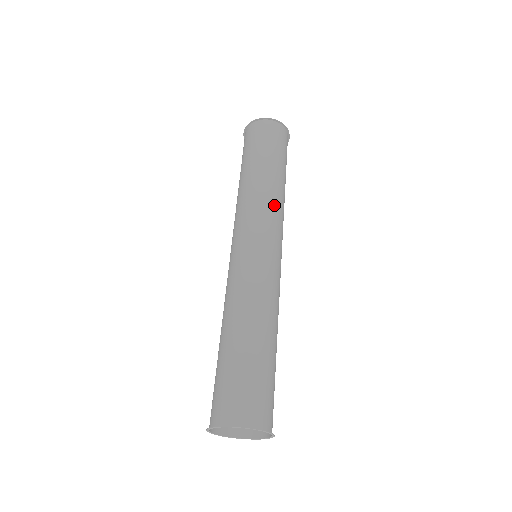
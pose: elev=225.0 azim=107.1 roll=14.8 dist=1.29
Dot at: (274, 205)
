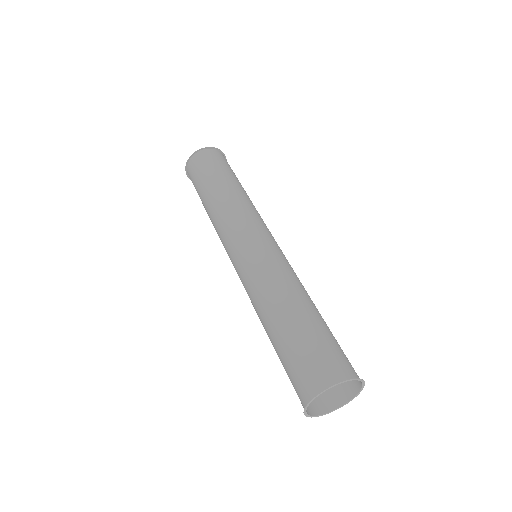
Dot at: (254, 209)
